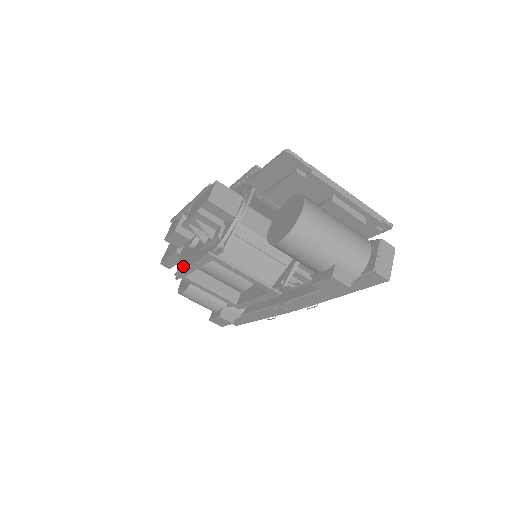
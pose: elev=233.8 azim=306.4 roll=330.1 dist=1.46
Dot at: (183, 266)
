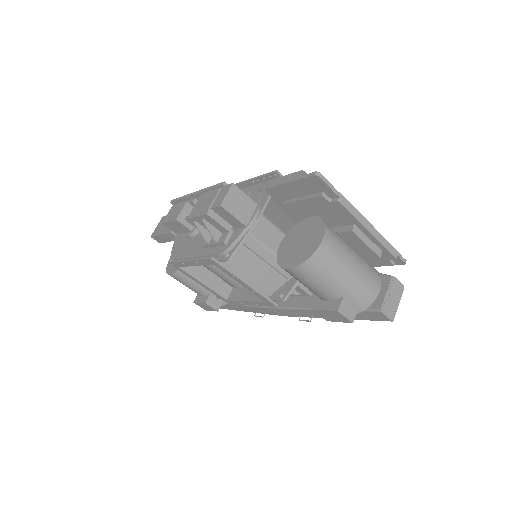
Dot at: (178, 255)
